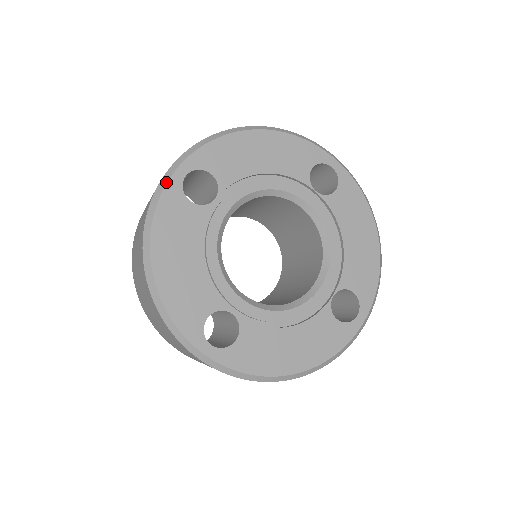
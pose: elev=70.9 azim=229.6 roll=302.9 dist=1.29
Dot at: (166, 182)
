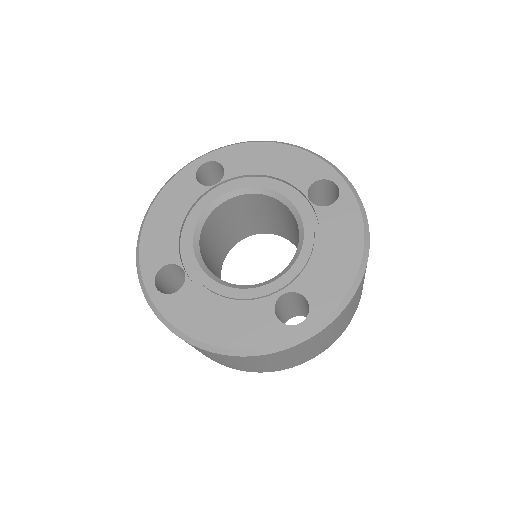
Dot at: (188, 164)
